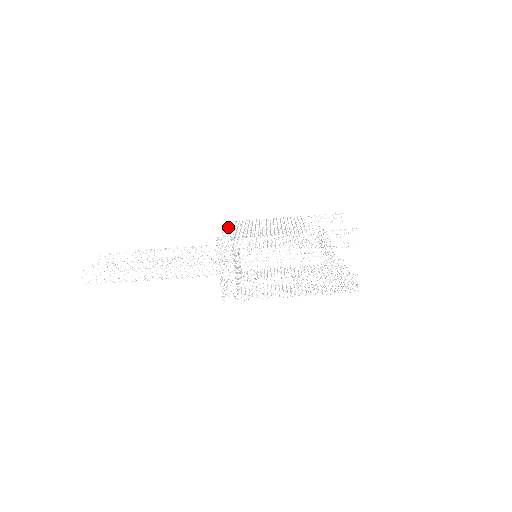
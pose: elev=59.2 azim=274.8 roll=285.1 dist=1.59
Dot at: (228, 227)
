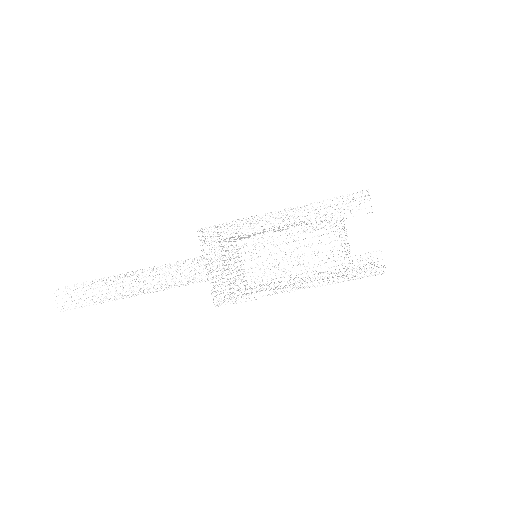
Dot at: occluded
